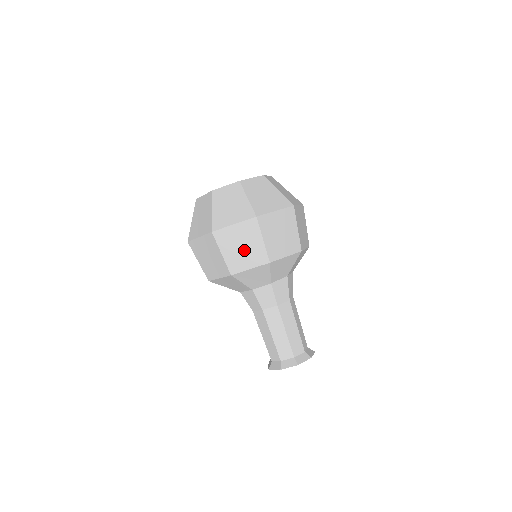
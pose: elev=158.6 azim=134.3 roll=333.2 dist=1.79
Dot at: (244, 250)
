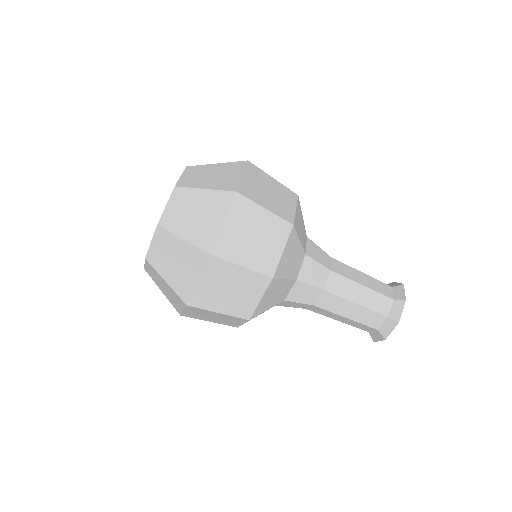
Dot at: (259, 239)
